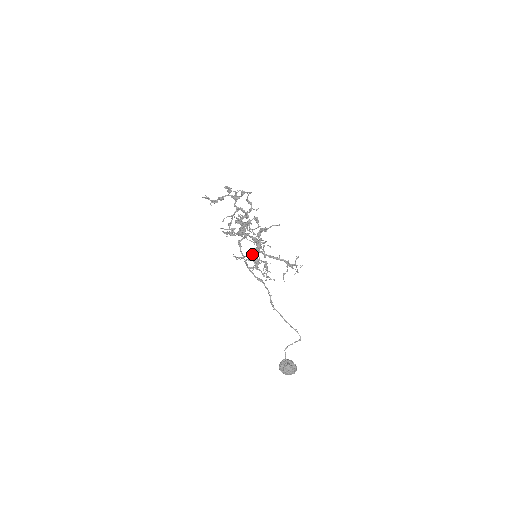
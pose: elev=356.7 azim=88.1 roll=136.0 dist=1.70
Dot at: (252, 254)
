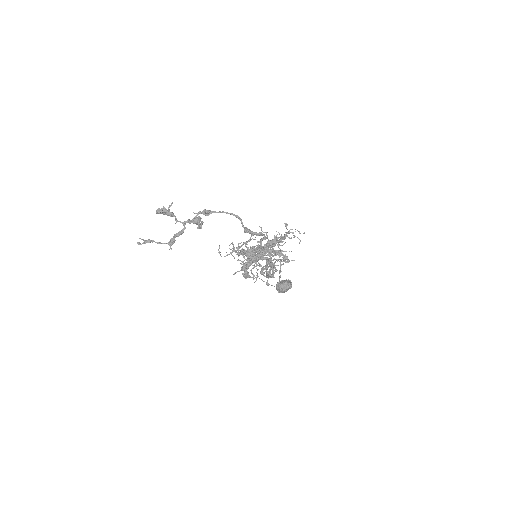
Dot at: (244, 254)
